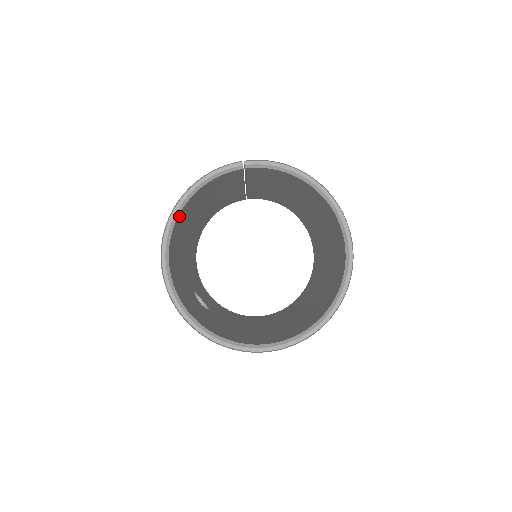
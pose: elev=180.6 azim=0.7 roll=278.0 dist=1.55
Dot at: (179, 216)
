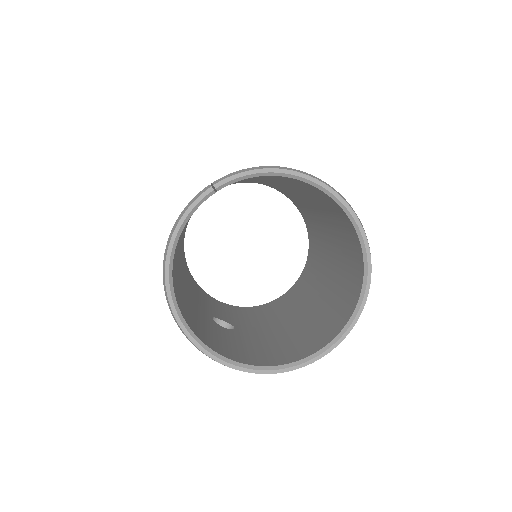
Dot at: (172, 270)
